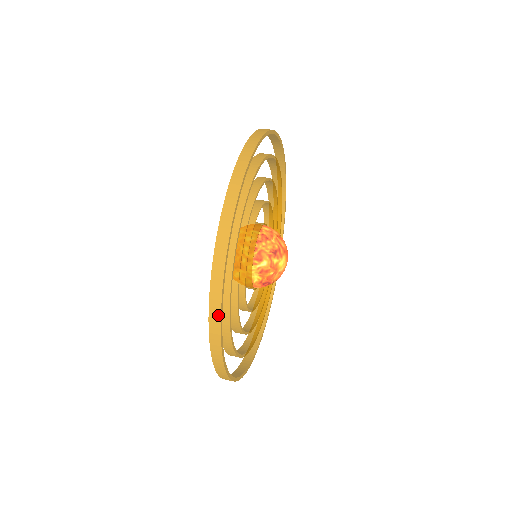
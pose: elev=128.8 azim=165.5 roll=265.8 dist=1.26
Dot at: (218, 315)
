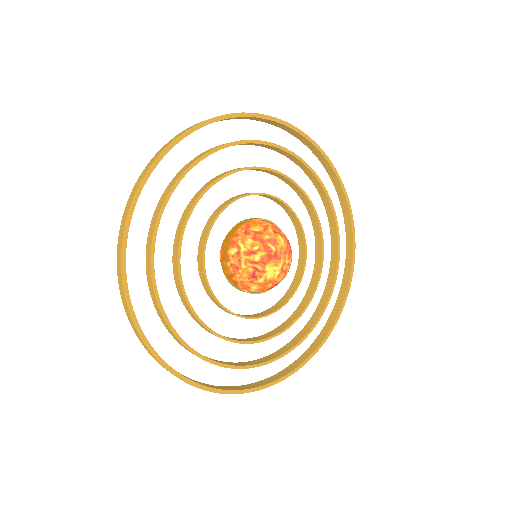
Dot at: (229, 393)
